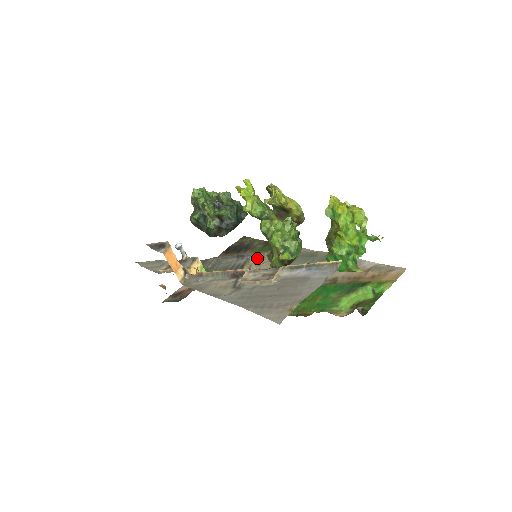
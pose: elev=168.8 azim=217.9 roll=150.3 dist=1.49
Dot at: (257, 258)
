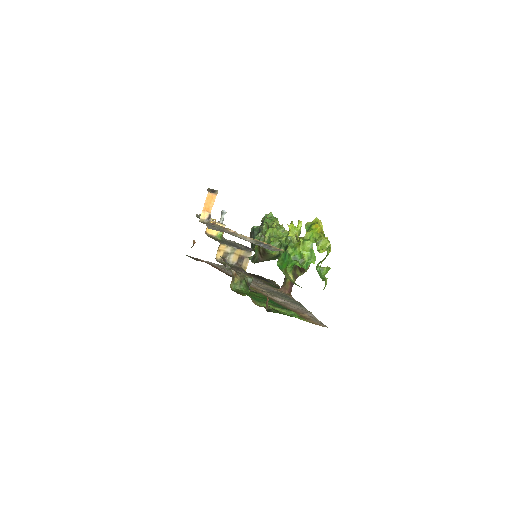
Dot at: (262, 283)
